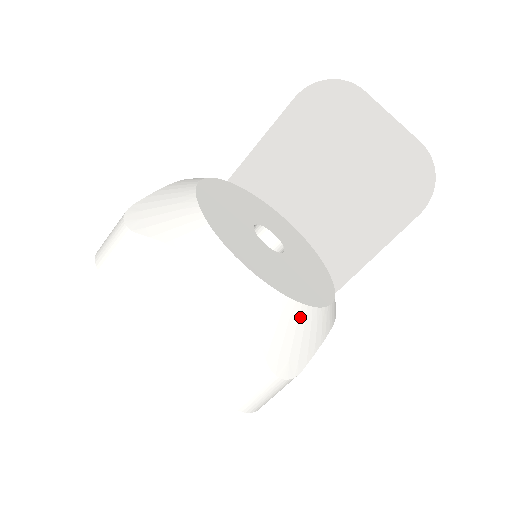
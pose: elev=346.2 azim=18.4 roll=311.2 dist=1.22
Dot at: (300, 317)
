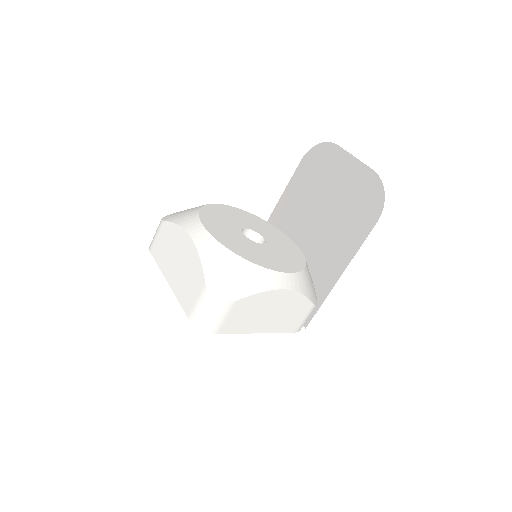
Dot at: (239, 265)
